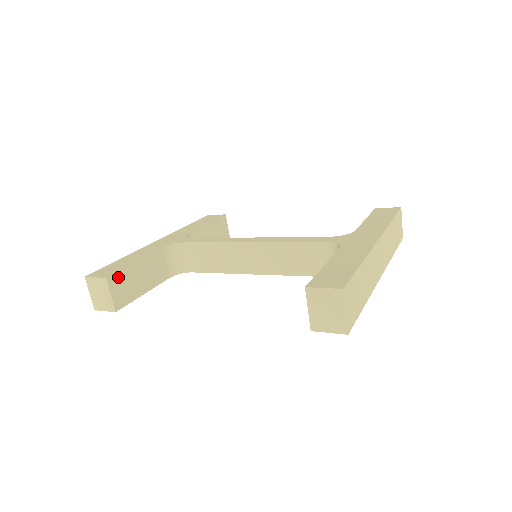
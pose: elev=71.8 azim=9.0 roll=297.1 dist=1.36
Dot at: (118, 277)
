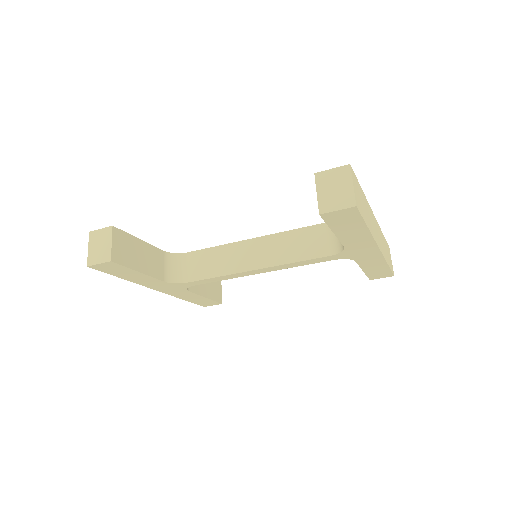
Dot at: (122, 236)
